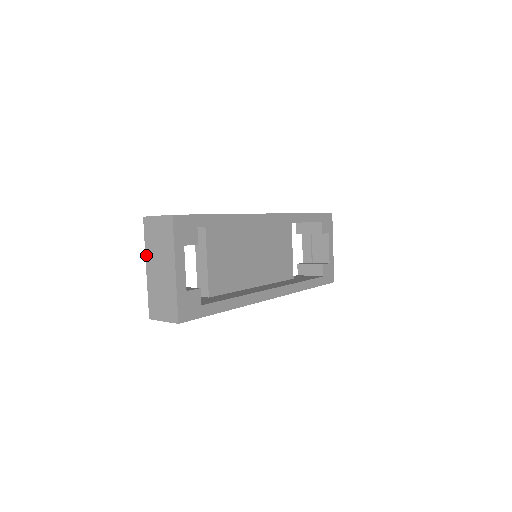
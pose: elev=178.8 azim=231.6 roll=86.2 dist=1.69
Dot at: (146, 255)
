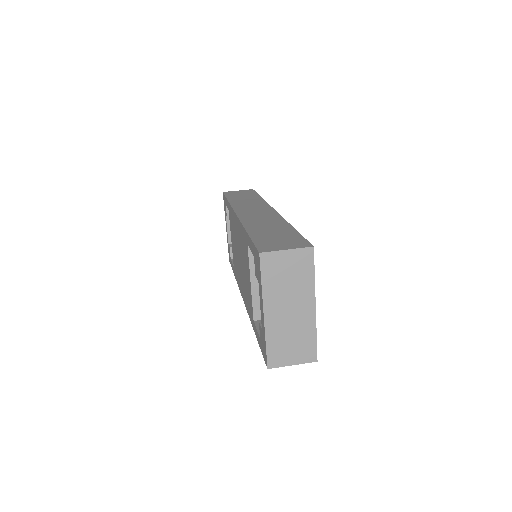
Dot at: (264, 298)
